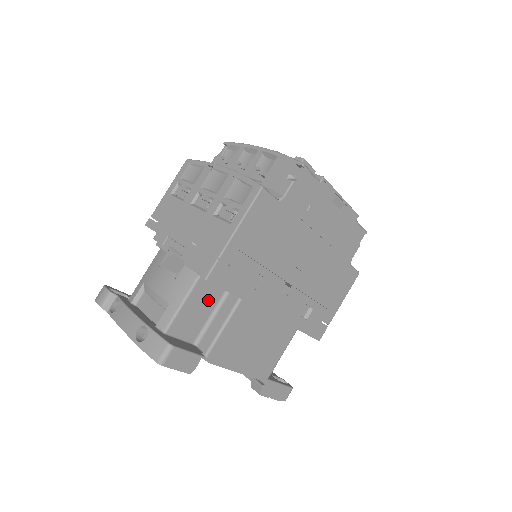
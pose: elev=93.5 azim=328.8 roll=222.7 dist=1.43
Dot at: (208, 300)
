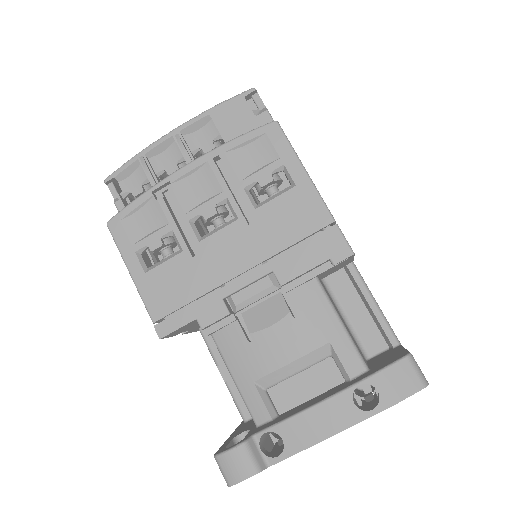
Dot at: occluded
